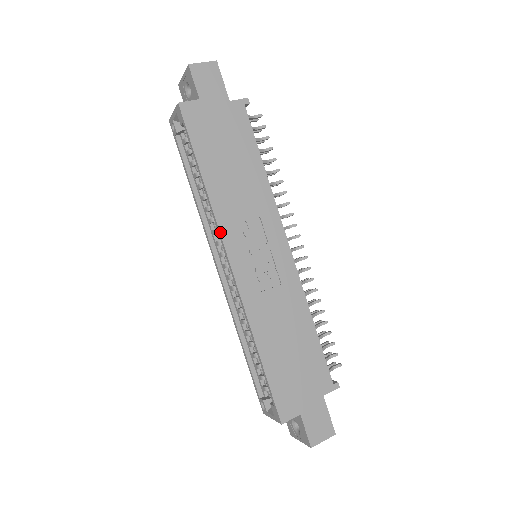
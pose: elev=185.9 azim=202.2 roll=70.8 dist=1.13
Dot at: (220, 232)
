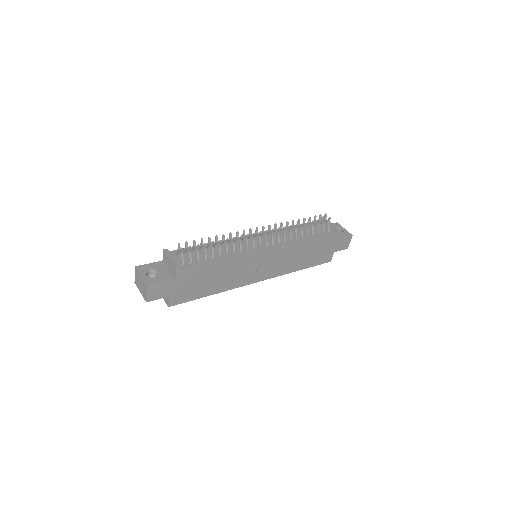
Dot at: (242, 286)
